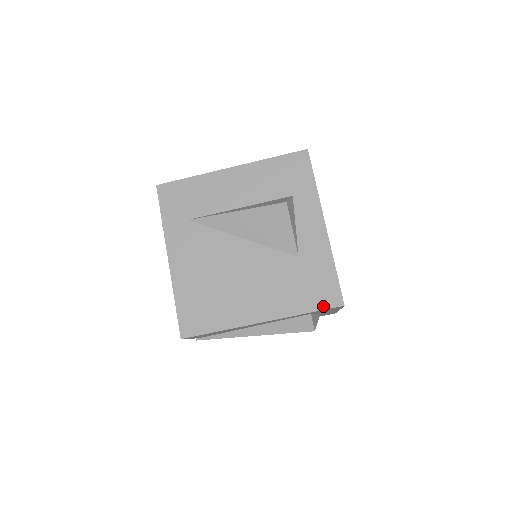
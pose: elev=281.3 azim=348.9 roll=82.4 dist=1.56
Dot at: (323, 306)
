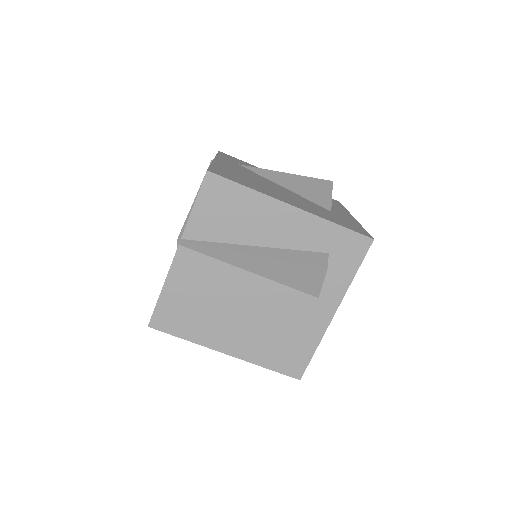
Dot at: (354, 230)
